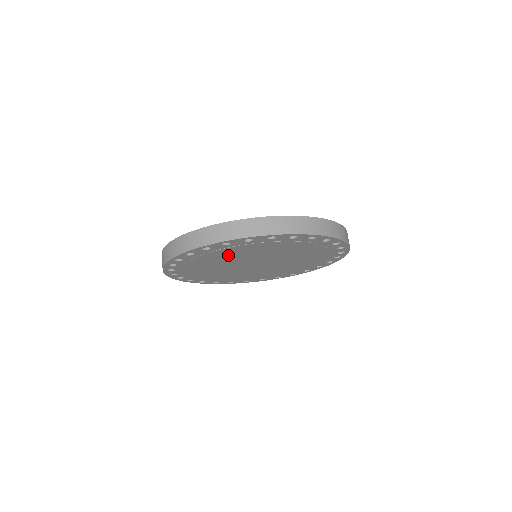
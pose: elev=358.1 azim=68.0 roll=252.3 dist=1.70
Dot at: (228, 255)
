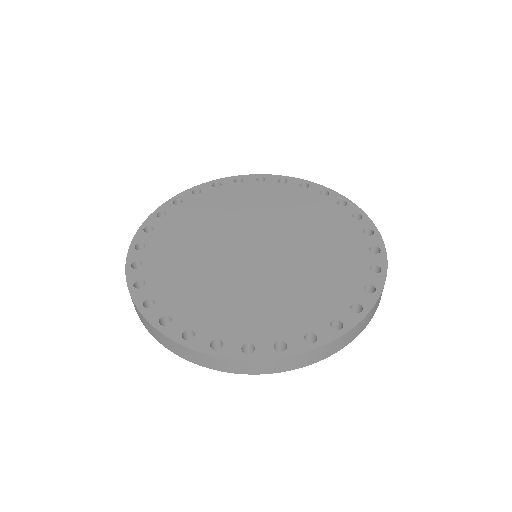
Dot at: occluded
